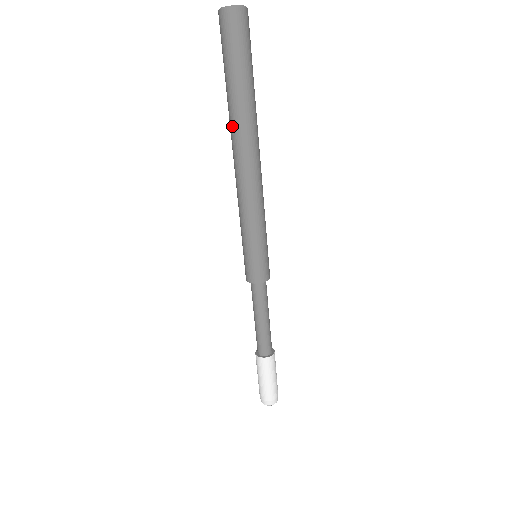
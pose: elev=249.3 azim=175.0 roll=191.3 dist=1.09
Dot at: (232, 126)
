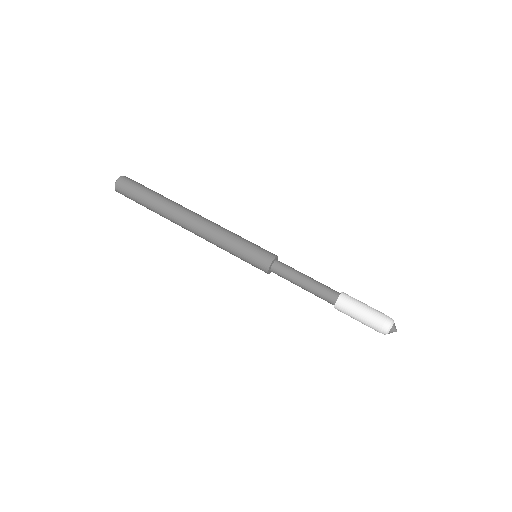
Dot at: (171, 208)
